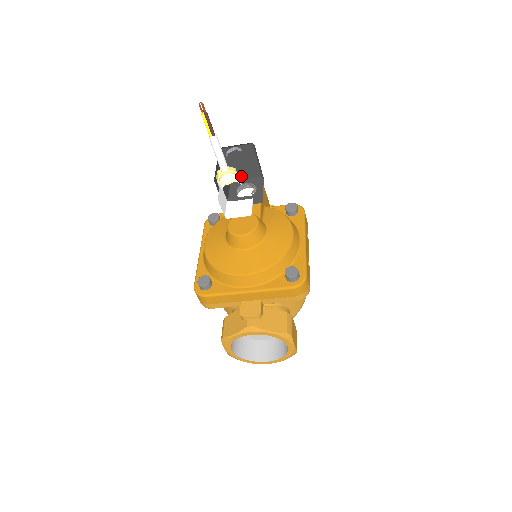
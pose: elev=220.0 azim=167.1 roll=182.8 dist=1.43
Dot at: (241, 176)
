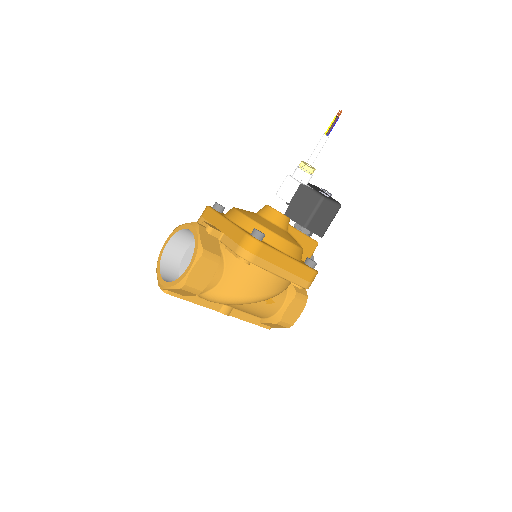
Dot at: (313, 228)
